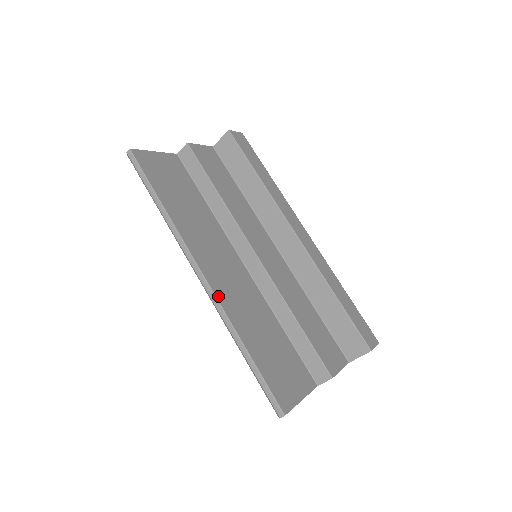
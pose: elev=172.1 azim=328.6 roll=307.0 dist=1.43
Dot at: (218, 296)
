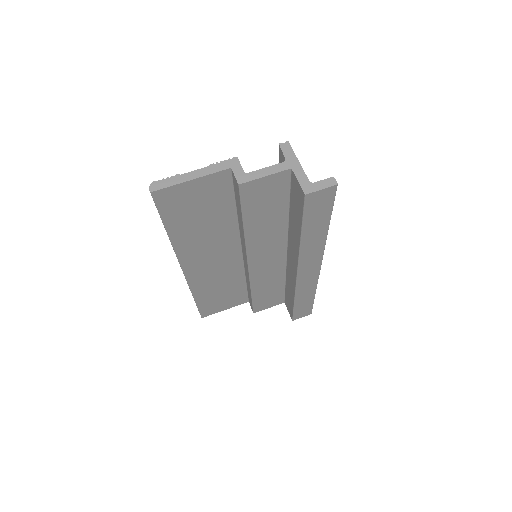
Dot at: (190, 281)
